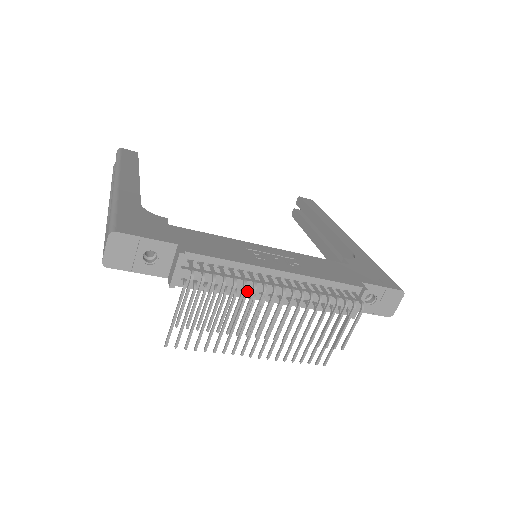
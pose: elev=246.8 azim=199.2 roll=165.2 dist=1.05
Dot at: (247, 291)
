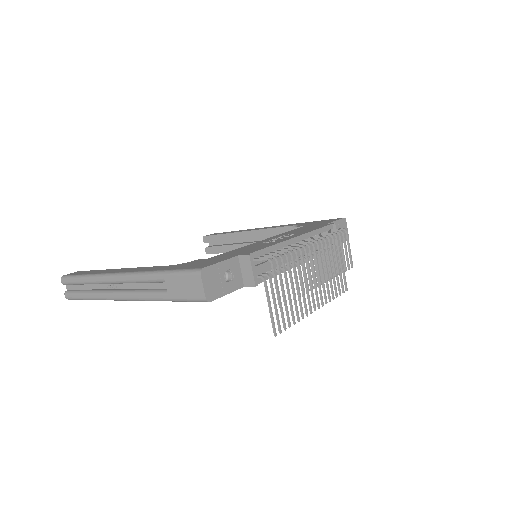
Dot at: occluded
